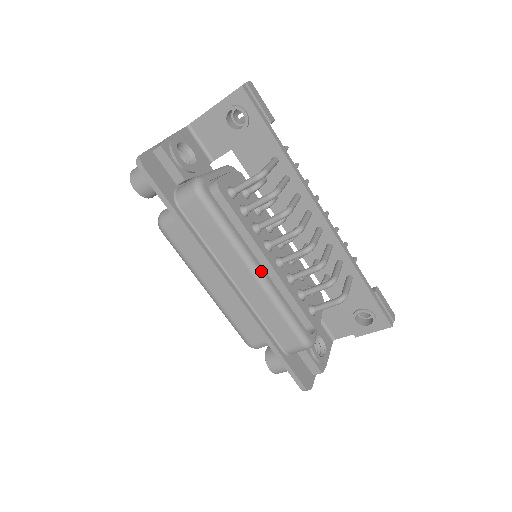
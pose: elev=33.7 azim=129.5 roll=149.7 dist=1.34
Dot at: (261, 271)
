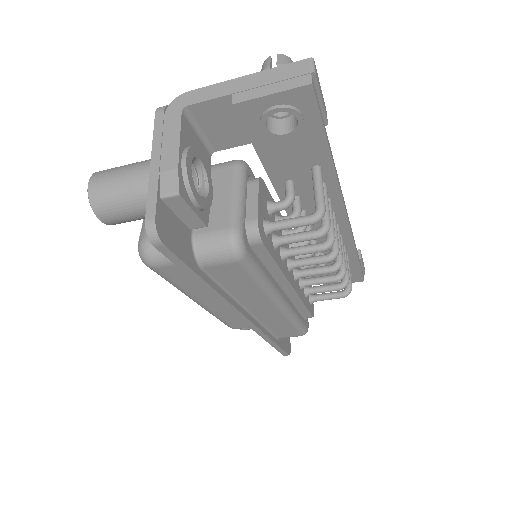
Dot at: (285, 299)
